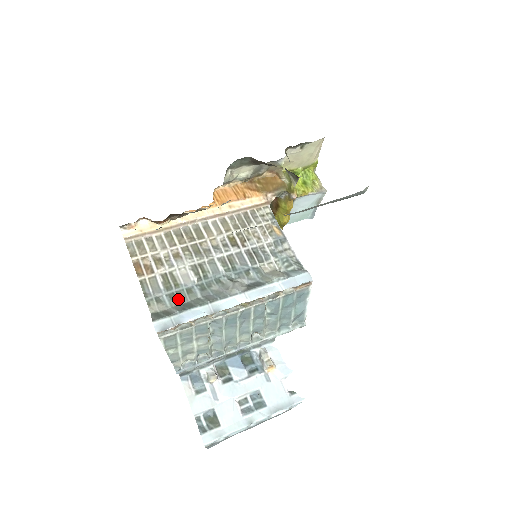
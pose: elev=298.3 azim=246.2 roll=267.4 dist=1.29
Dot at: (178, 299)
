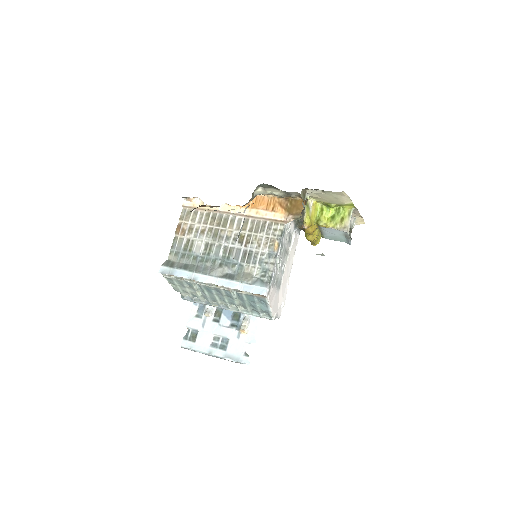
Dot at: (185, 259)
